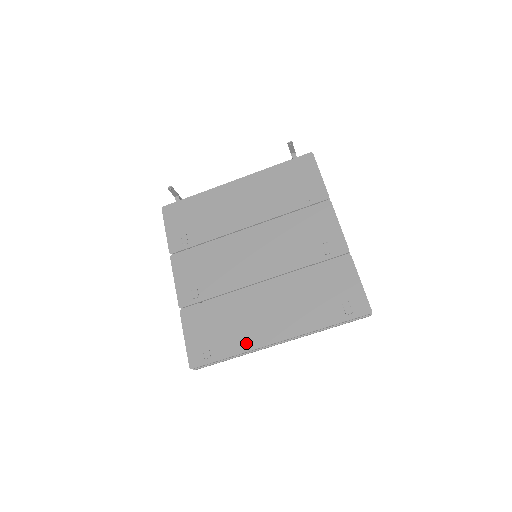
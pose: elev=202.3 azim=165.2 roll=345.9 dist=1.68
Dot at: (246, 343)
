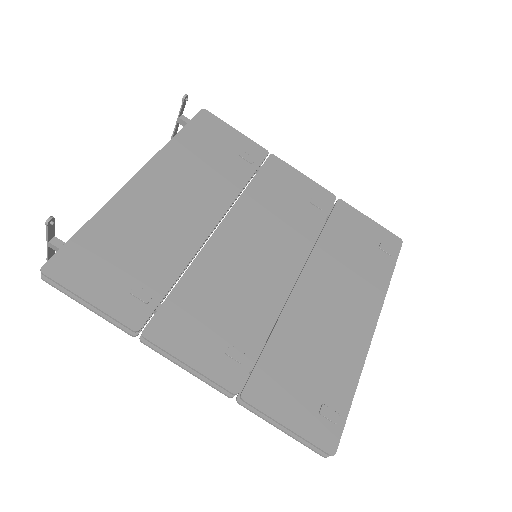
Dot at: (353, 359)
